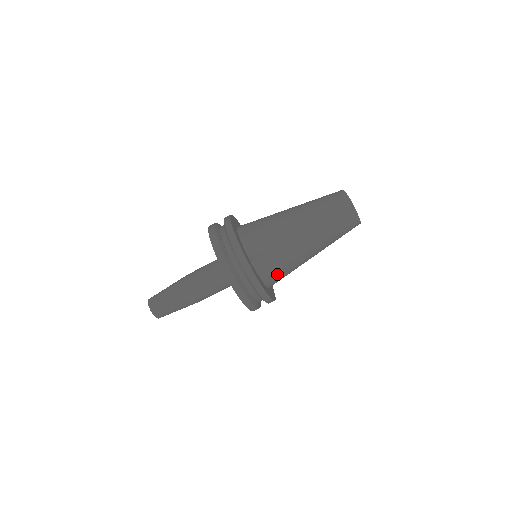
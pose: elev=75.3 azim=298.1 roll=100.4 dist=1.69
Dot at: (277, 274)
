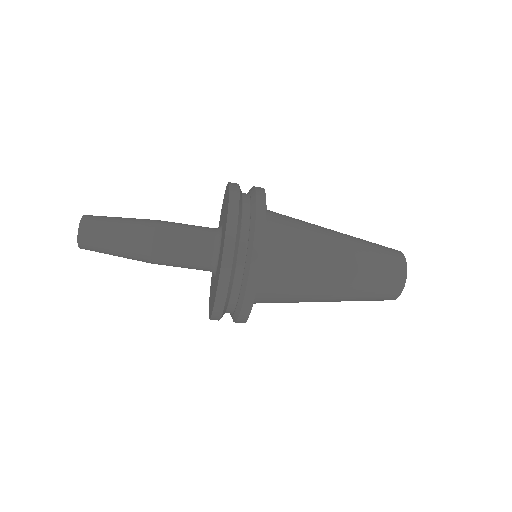
Dot at: (268, 302)
